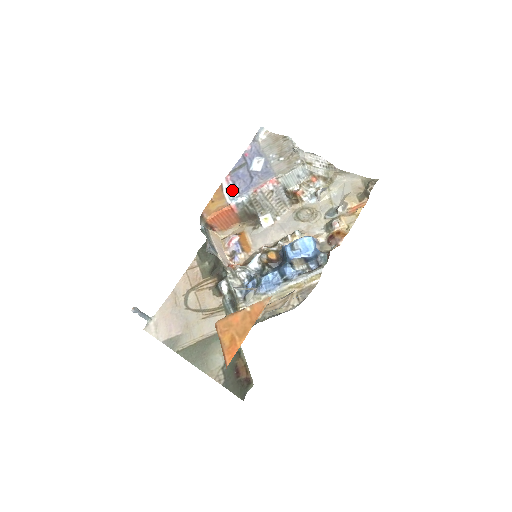
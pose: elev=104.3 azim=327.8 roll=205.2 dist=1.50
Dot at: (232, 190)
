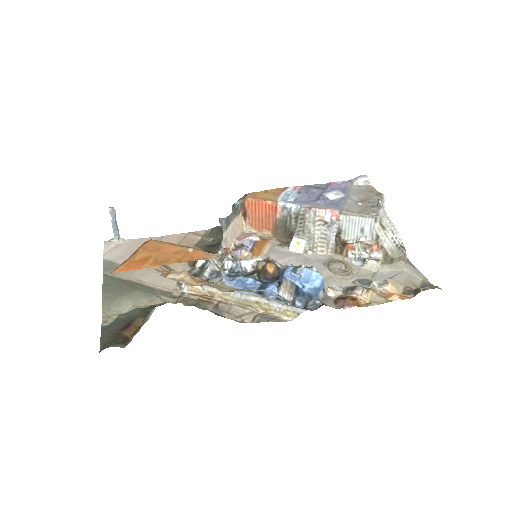
Dot at: (291, 195)
